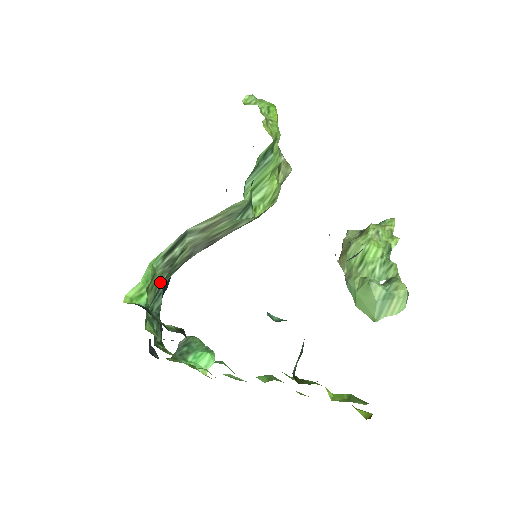
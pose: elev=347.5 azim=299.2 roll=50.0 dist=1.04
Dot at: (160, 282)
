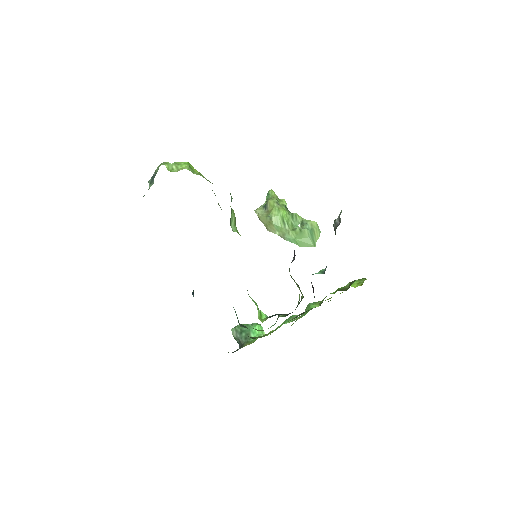
Dot at: occluded
